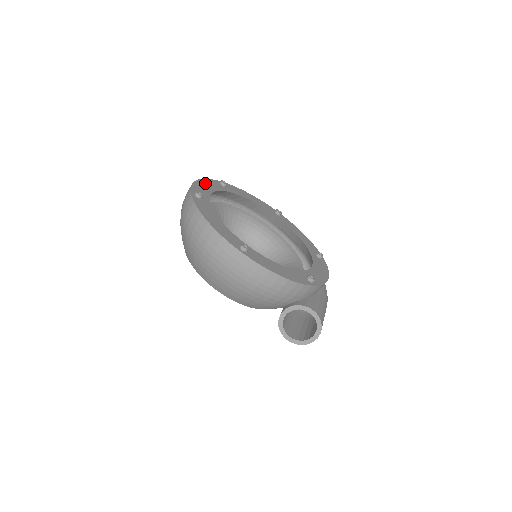
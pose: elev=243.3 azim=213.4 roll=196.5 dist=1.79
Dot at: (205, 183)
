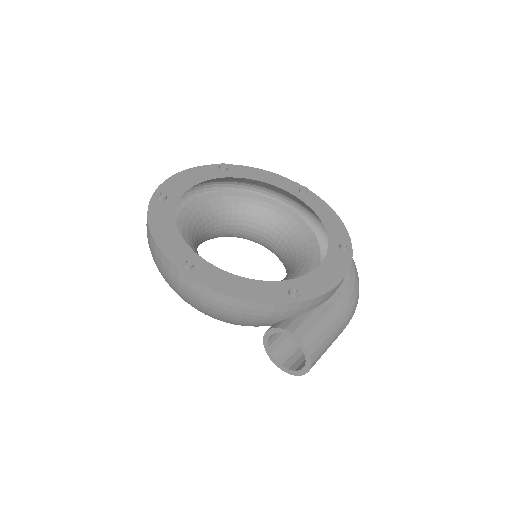
Dot at: (190, 174)
